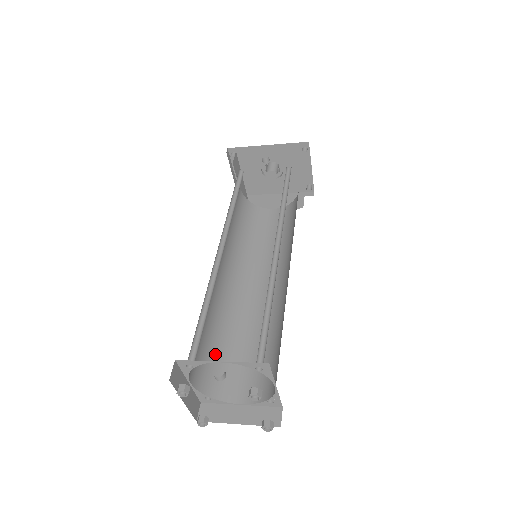
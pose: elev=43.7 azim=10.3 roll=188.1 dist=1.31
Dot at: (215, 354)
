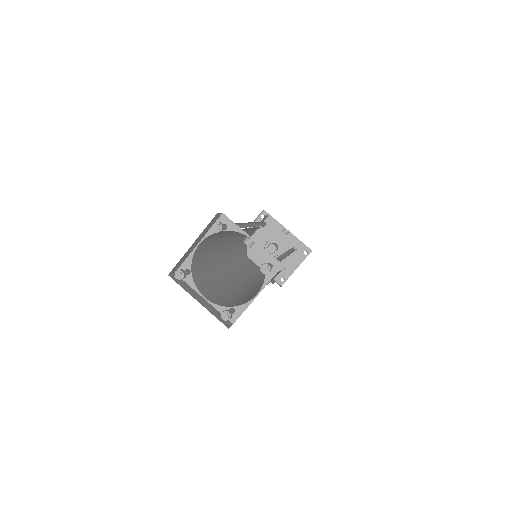
Dot at: (204, 263)
